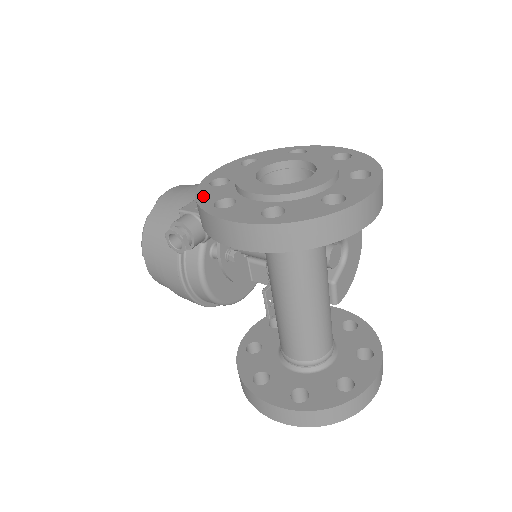
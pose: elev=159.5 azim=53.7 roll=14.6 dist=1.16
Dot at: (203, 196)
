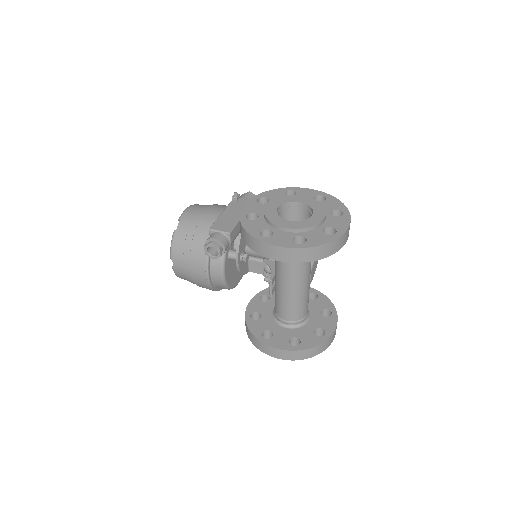
Dot at: (249, 228)
